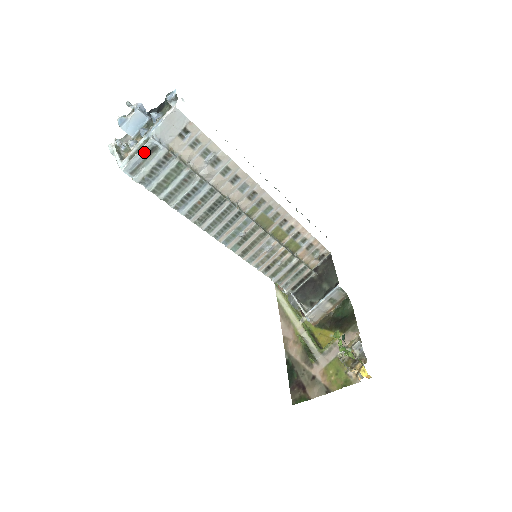
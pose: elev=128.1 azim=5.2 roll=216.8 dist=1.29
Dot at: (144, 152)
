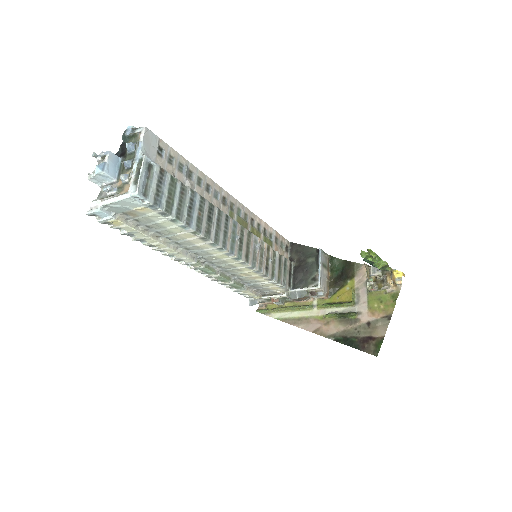
Dot at: (145, 171)
